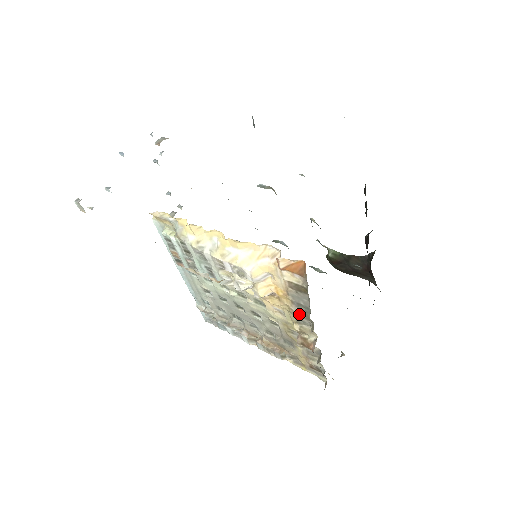
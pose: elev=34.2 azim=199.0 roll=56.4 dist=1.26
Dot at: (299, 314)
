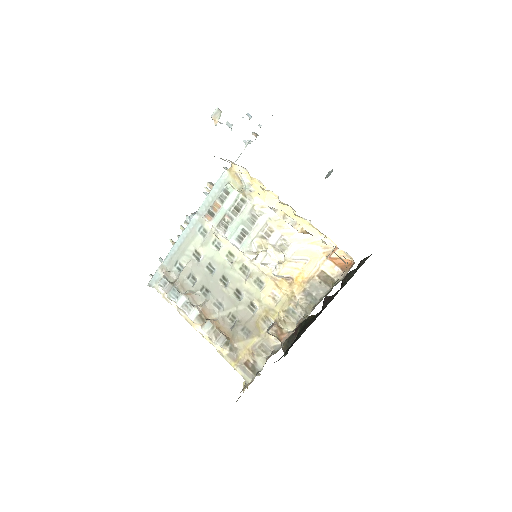
Dot at: (301, 302)
